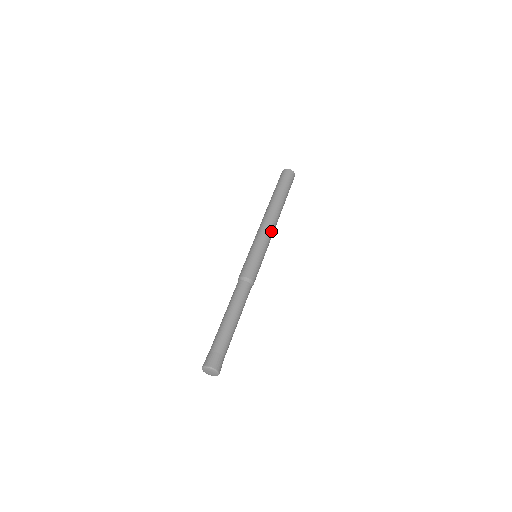
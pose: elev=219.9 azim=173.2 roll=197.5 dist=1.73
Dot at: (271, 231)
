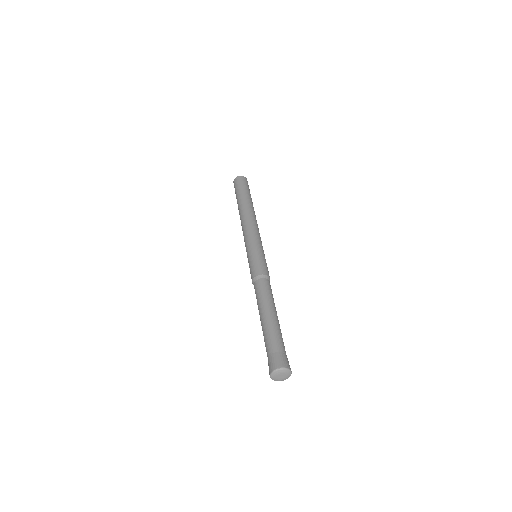
Dot at: occluded
